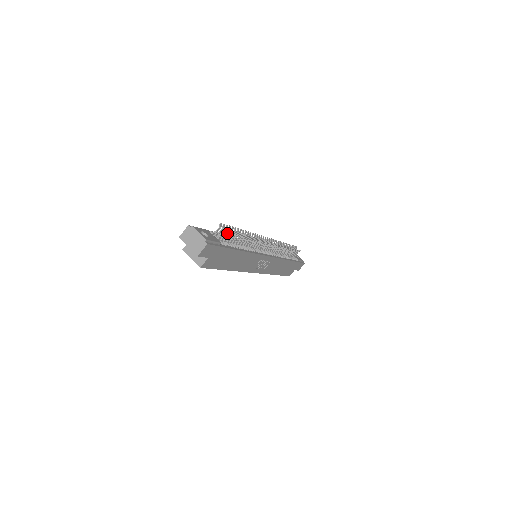
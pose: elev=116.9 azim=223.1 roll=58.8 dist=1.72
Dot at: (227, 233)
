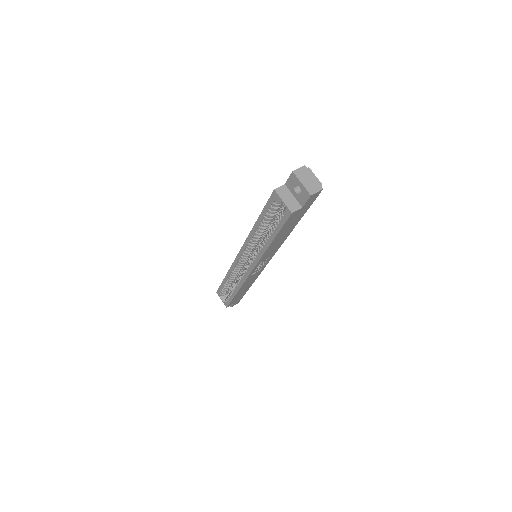
Dot at: occluded
